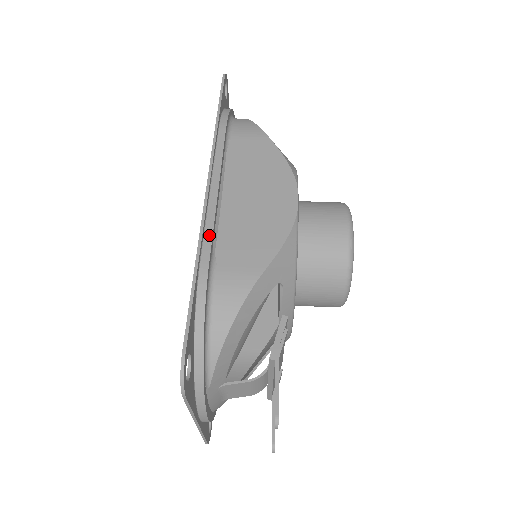
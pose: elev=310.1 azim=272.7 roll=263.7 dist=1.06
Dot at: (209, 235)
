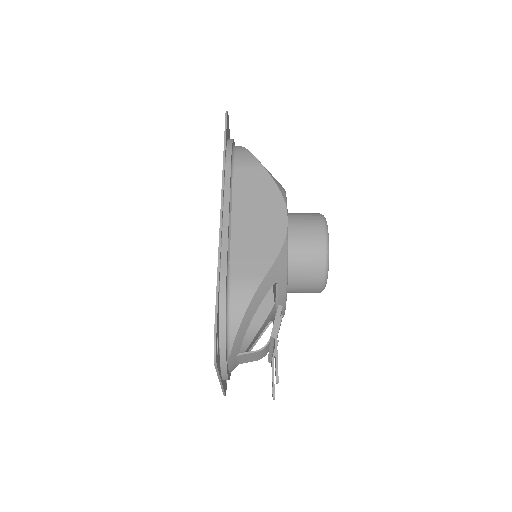
Dot at: (225, 251)
